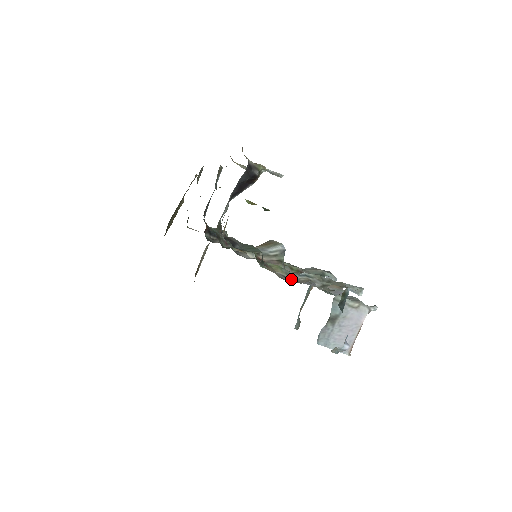
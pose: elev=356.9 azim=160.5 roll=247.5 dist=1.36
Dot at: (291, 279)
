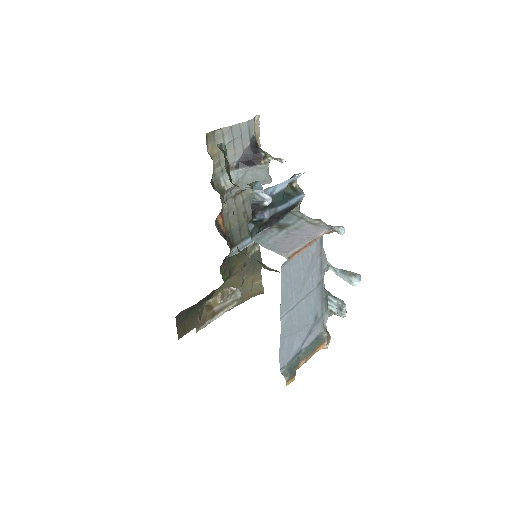
Dot at: occluded
